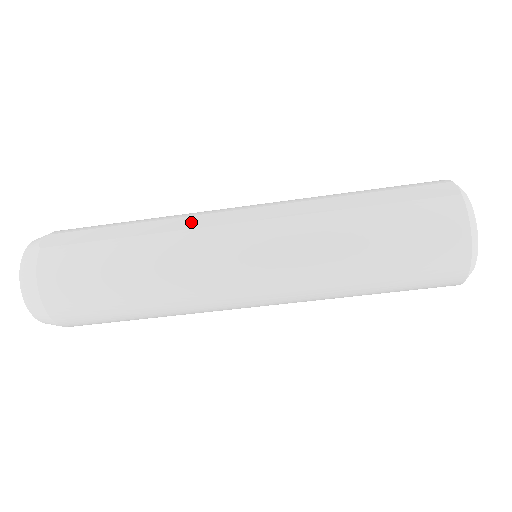
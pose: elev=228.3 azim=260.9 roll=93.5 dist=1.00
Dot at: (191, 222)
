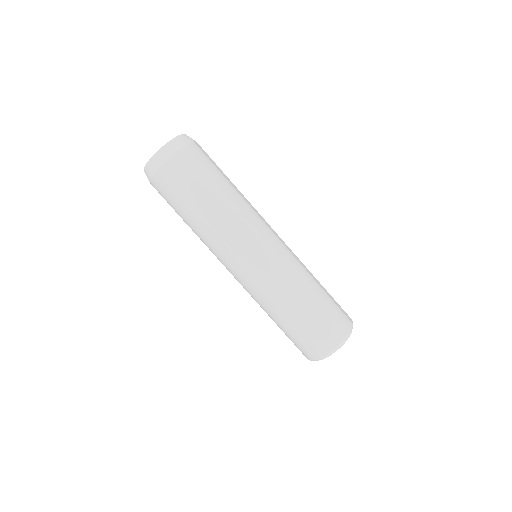
Dot at: (257, 212)
